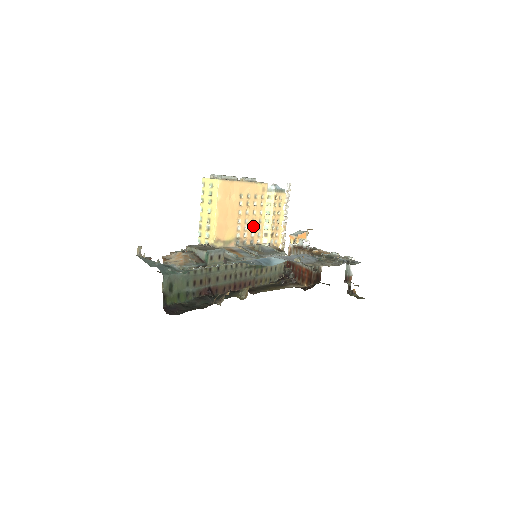
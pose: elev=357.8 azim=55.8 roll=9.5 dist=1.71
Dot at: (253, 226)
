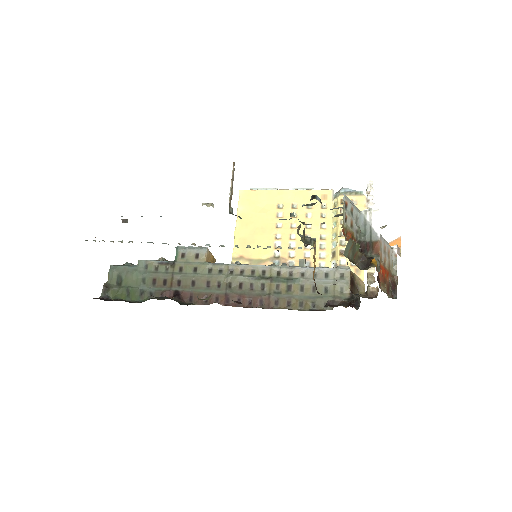
Dot at: occluded
